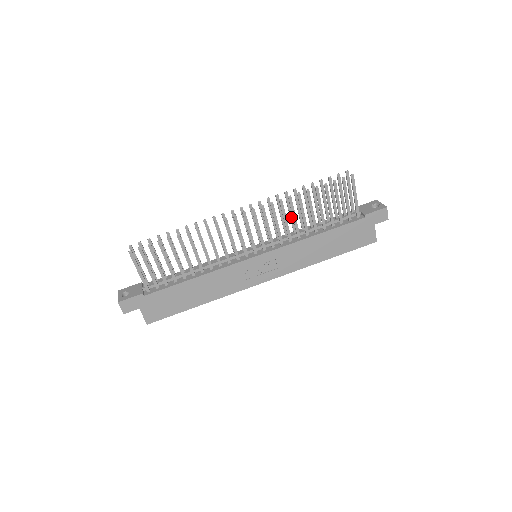
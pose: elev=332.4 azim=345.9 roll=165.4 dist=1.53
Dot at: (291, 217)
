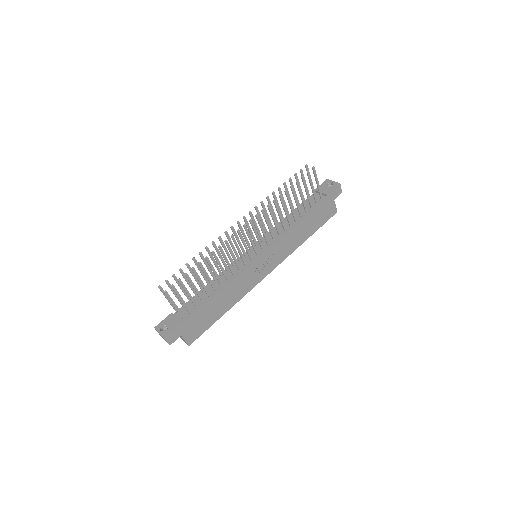
Dot at: (274, 215)
